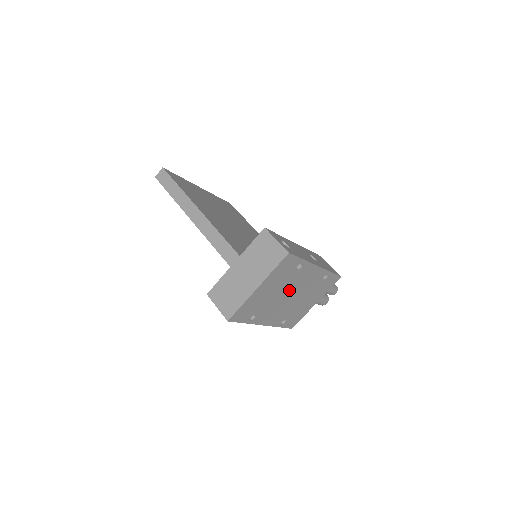
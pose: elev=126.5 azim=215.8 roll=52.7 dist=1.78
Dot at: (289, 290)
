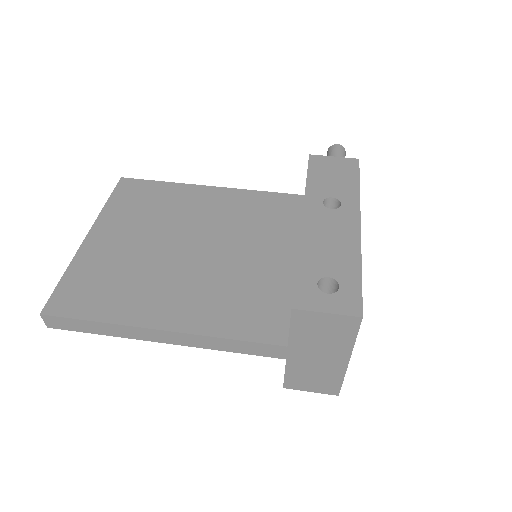
Dot at: occluded
